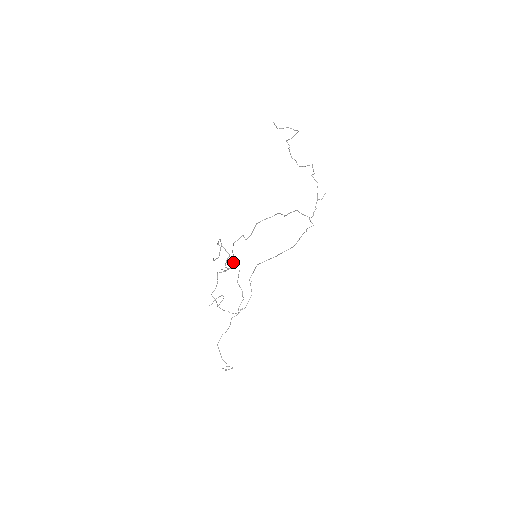
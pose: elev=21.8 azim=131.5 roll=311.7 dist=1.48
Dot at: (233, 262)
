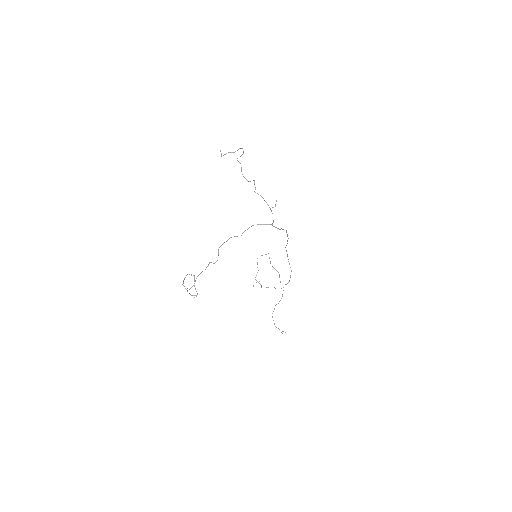
Dot at: (196, 291)
